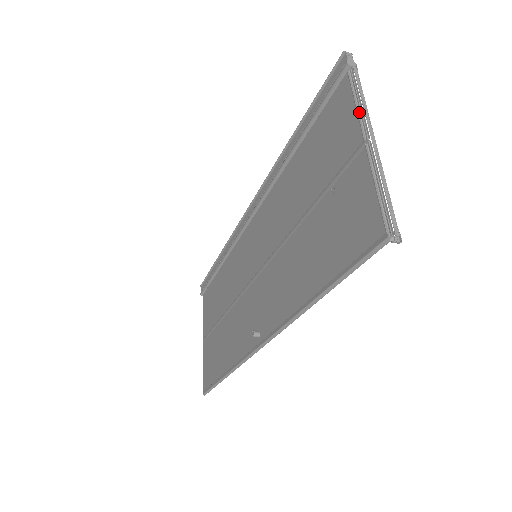
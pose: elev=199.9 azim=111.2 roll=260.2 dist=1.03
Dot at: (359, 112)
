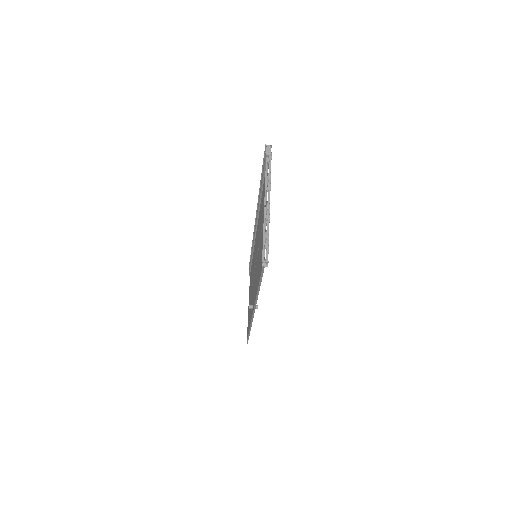
Dot at: (266, 186)
